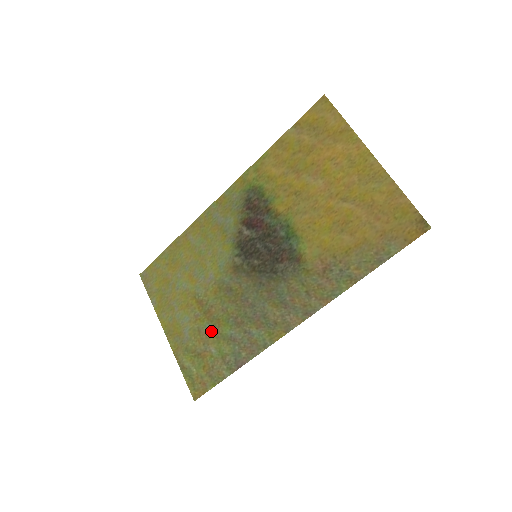
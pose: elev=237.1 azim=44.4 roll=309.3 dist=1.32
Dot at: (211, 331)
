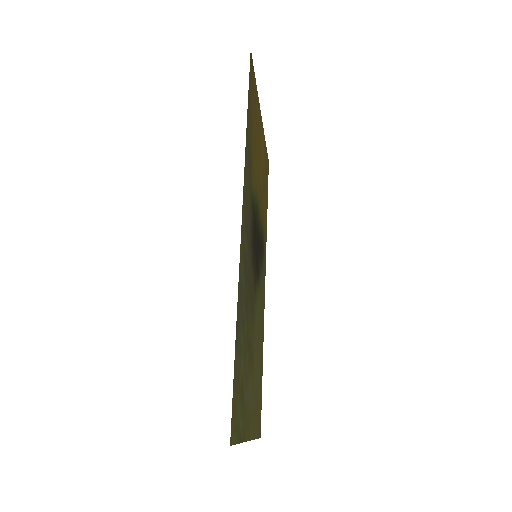
Dot at: (246, 355)
